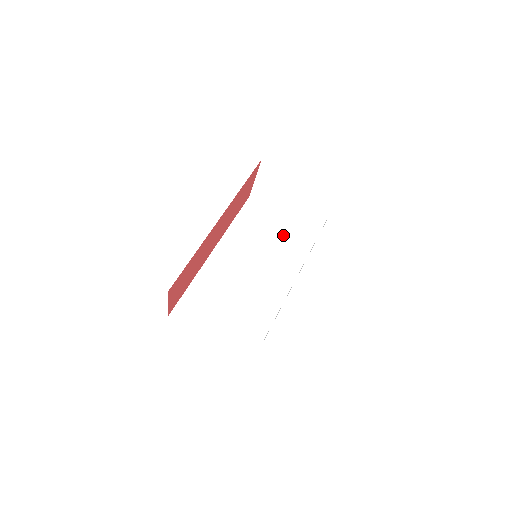
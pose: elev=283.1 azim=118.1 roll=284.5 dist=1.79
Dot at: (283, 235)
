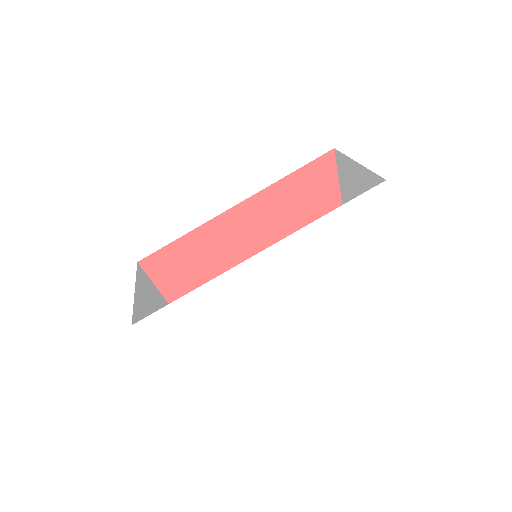
Dot at: occluded
